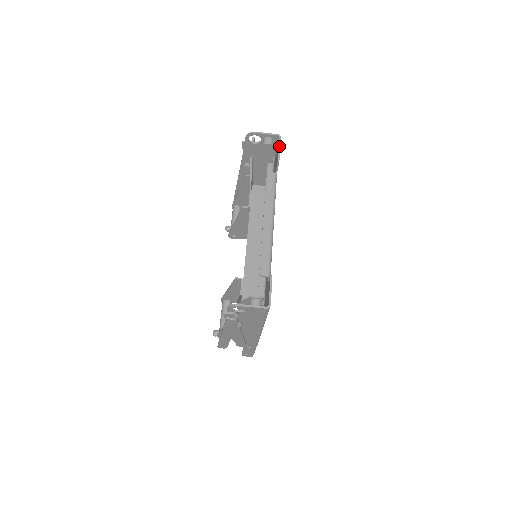
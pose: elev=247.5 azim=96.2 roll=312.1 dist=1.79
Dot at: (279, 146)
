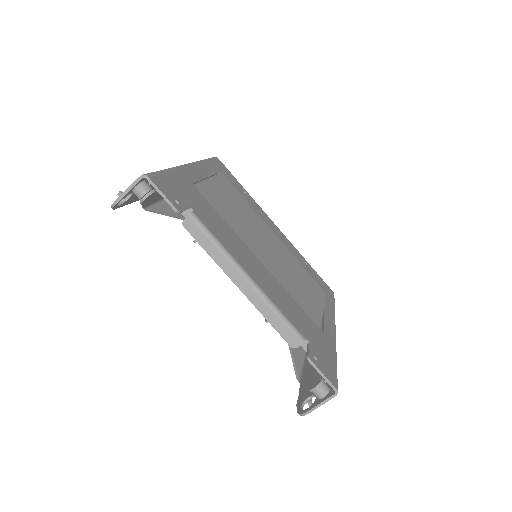
Dot at: (159, 193)
